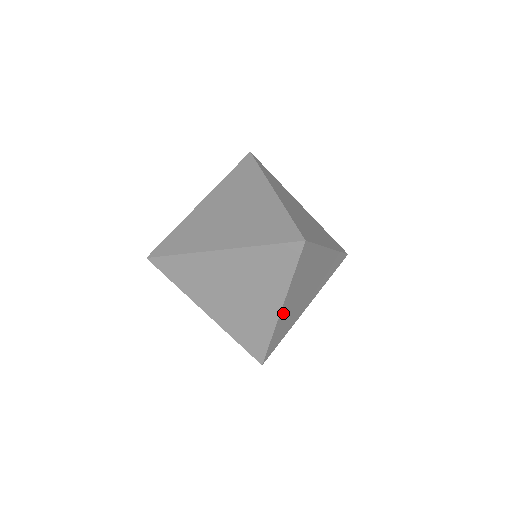
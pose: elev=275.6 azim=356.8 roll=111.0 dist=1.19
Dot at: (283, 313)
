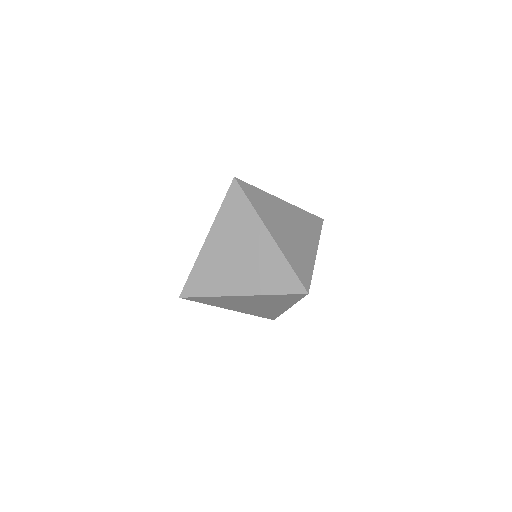
Dot at: (235, 297)
